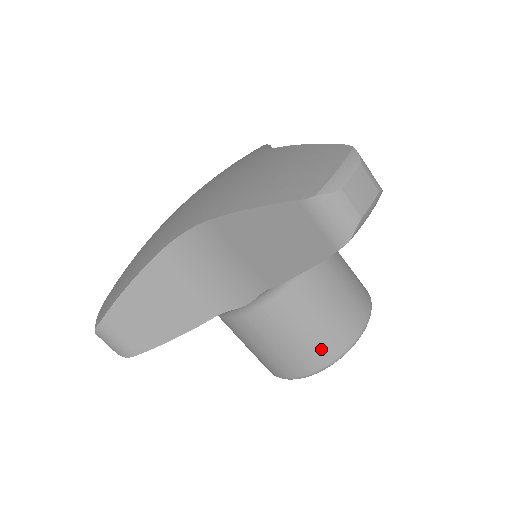
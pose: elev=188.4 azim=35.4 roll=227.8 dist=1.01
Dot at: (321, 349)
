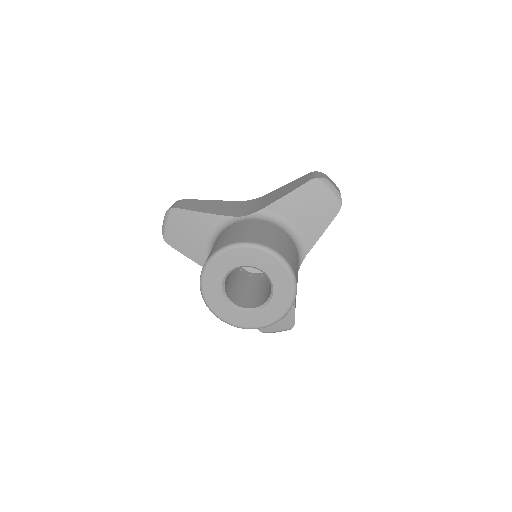
Dot at: (256, 237)
